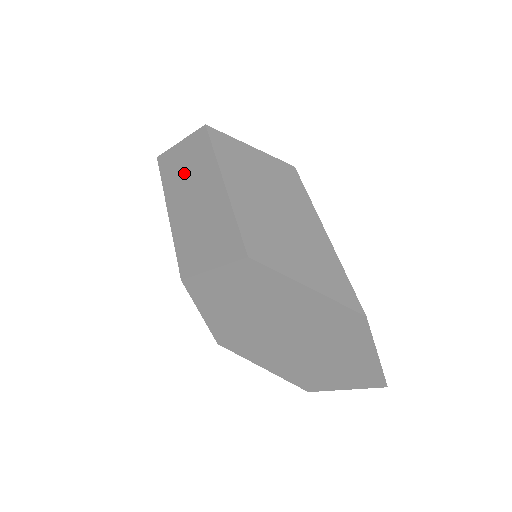
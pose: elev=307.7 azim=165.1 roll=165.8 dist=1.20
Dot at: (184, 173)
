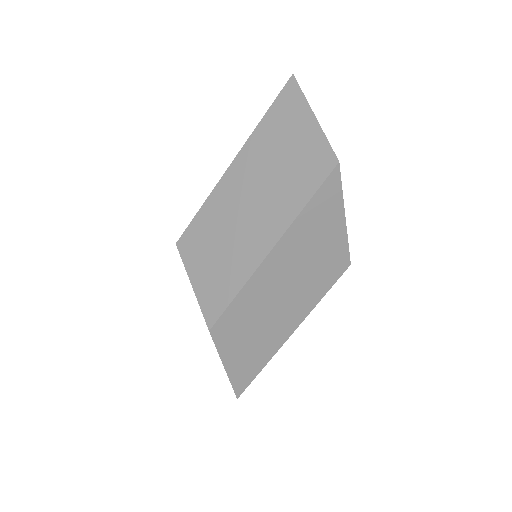
Dot at: (275, 163)
